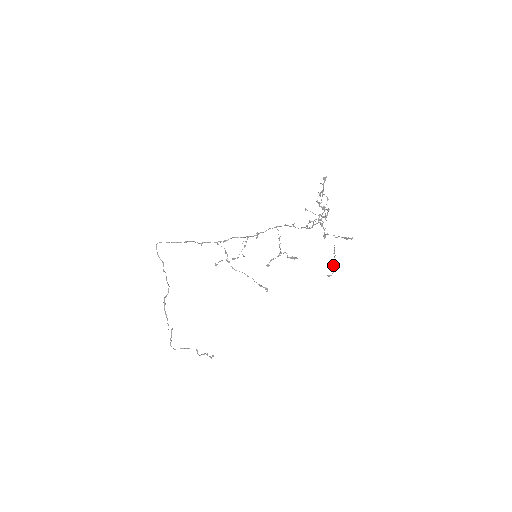
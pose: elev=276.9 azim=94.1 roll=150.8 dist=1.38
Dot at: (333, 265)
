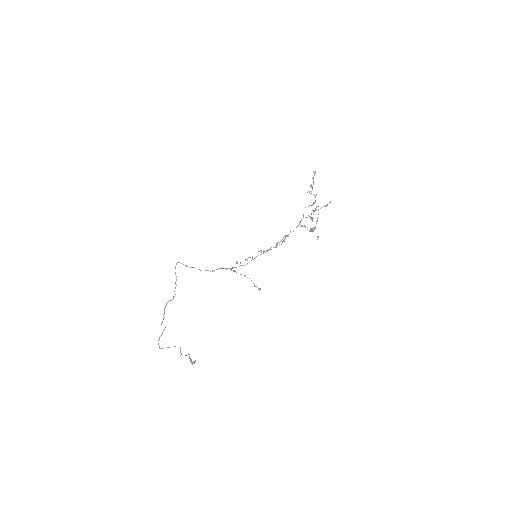
Dot at: (315, 226)
